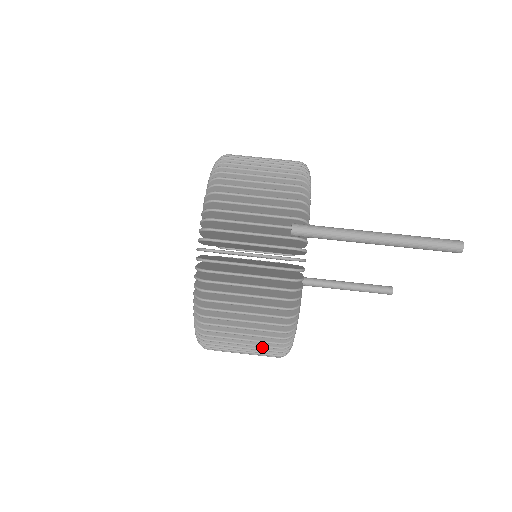
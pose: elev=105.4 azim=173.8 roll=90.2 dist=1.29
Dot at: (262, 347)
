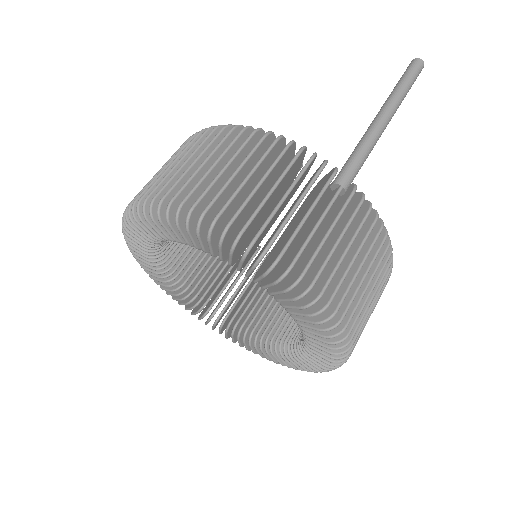
Dot at: occluded
